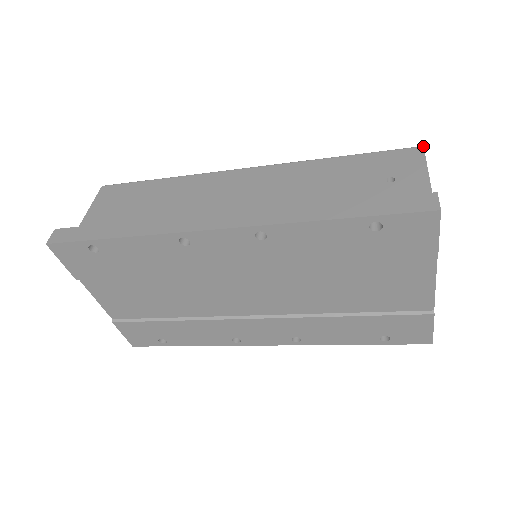
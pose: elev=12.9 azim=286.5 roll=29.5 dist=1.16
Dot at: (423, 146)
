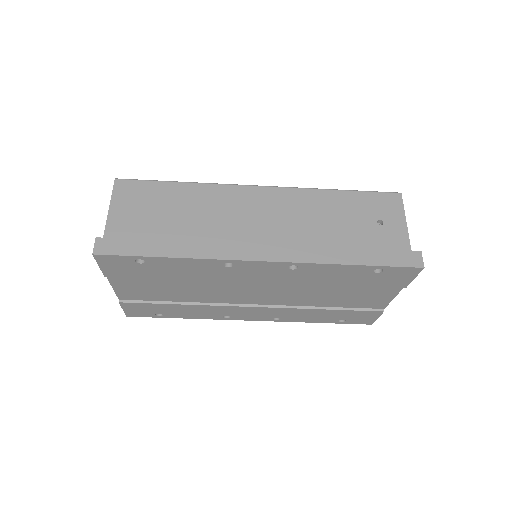
Dot at: (401, 193)
